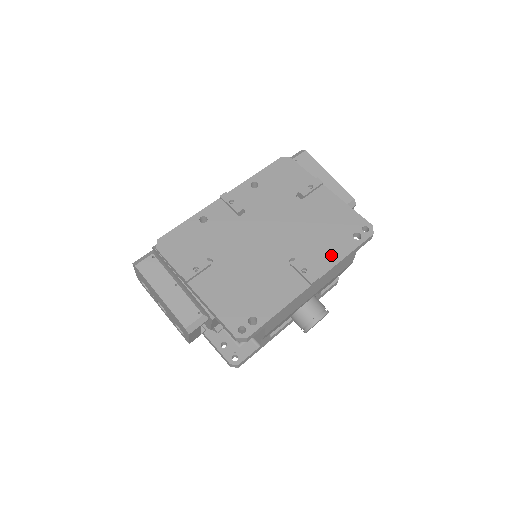
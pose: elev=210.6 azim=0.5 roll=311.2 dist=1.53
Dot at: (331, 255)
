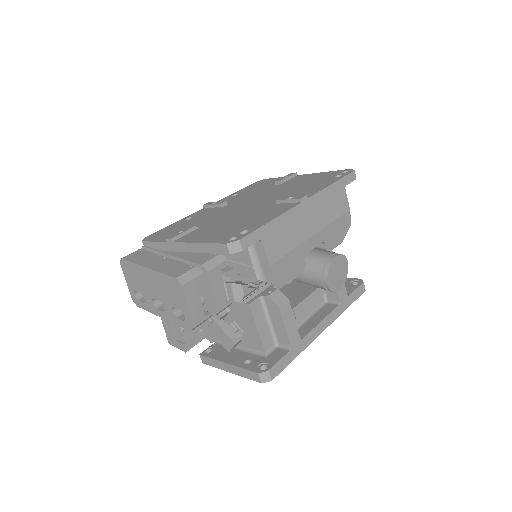
Dot at: (317, 188)
